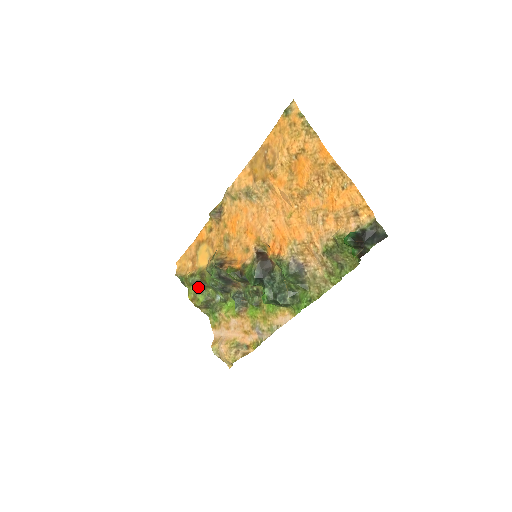
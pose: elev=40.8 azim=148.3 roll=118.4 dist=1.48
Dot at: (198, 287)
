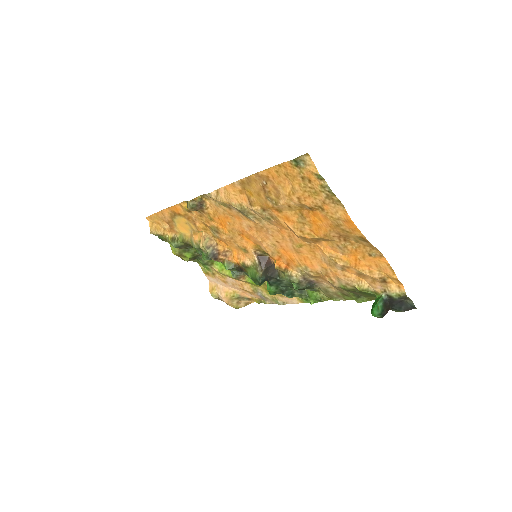
Dot at: (183, 249)
